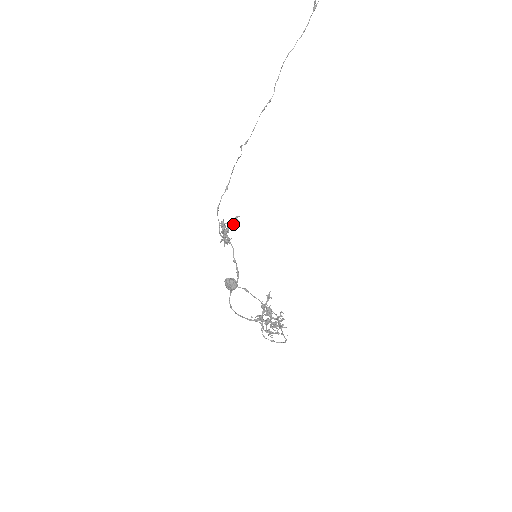
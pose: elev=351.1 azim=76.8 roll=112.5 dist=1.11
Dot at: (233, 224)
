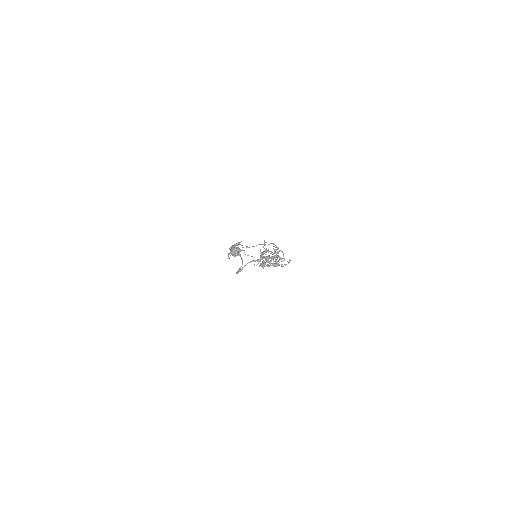
Dot at: (238, 244)
